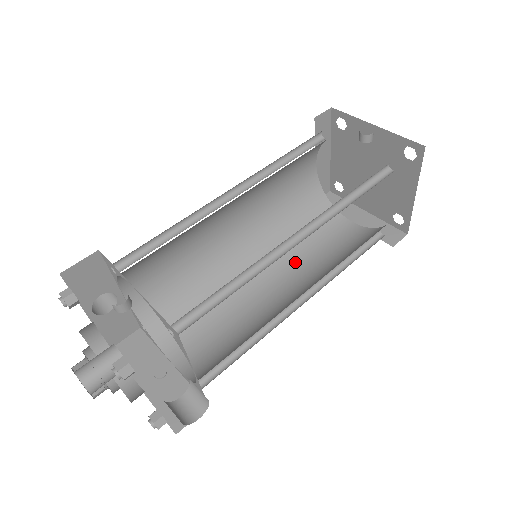
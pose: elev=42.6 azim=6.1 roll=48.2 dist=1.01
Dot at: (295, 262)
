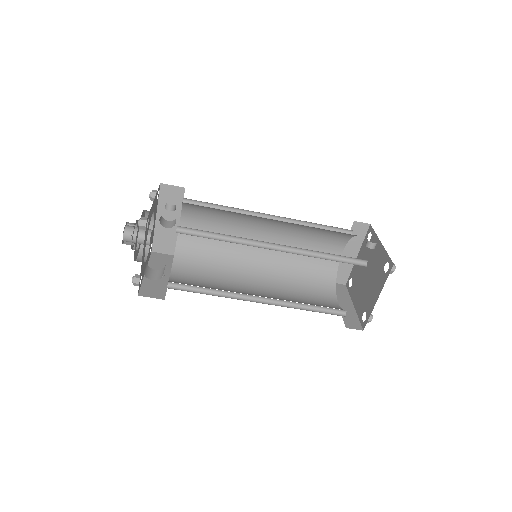
Dot at: (282, 291)
